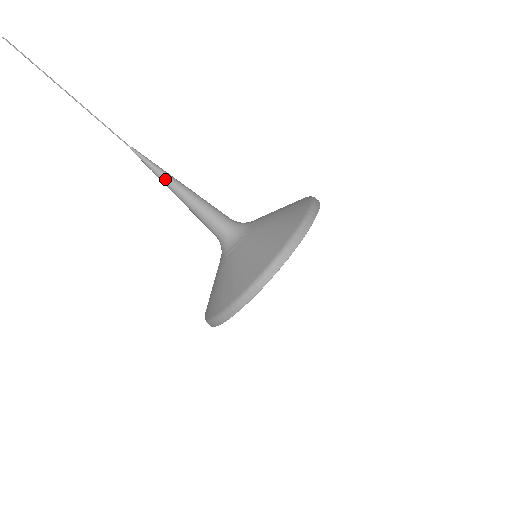
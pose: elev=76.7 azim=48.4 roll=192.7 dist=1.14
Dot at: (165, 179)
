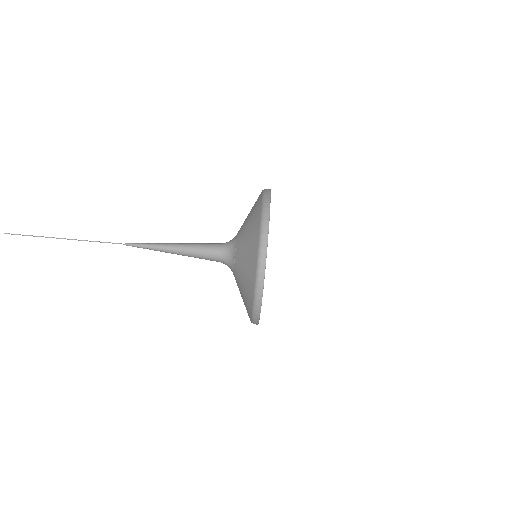
Dot at: (160, 245)
